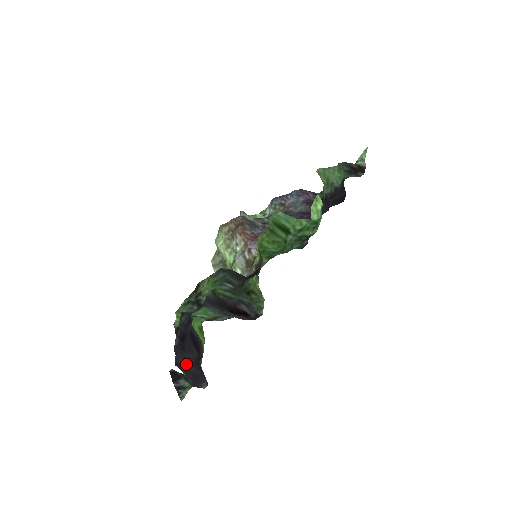
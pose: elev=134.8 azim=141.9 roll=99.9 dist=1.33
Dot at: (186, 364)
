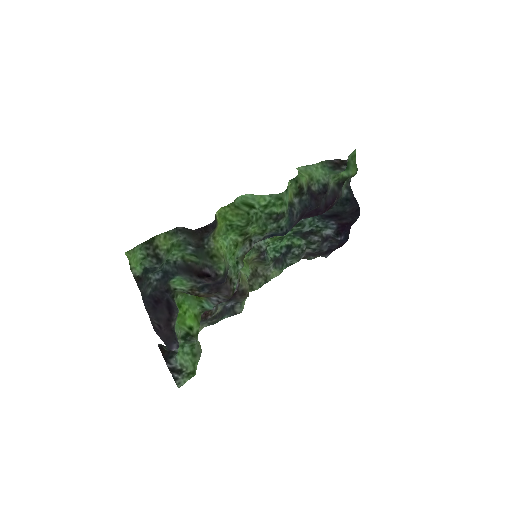
Dot at: (160, 326)
